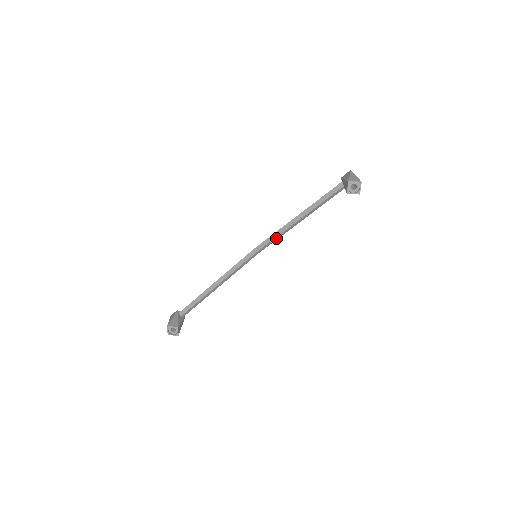
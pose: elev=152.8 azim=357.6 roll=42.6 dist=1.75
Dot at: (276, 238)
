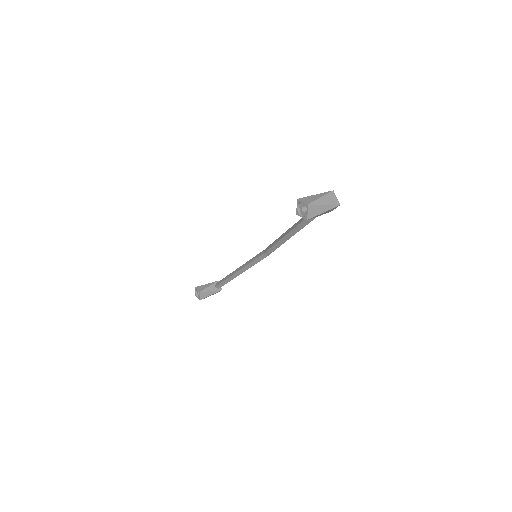
Dot at: (276, 246)
